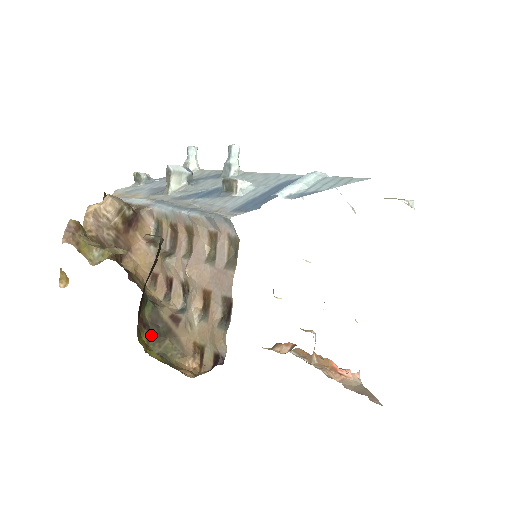
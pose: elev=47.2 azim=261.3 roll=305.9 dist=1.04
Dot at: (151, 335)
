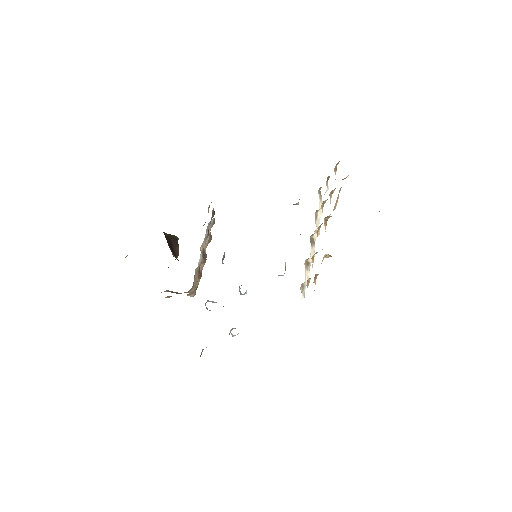
Dot at: occluded
